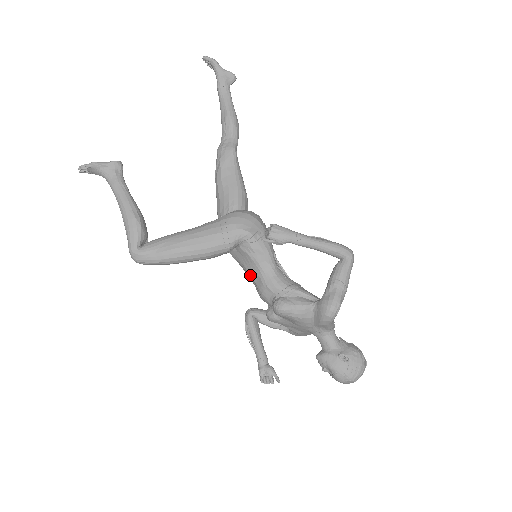
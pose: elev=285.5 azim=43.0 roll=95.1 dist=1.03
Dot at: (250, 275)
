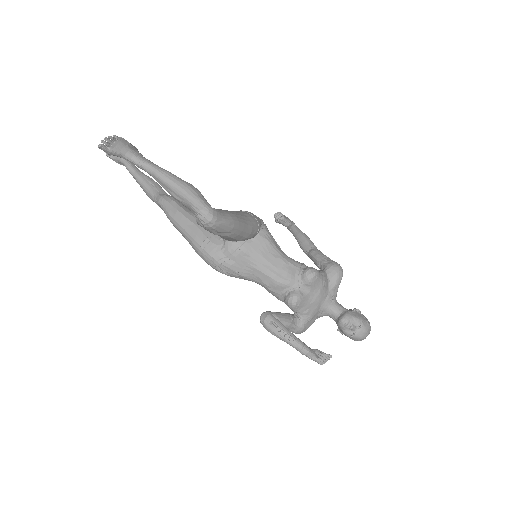
Dot at: (269, 262)
